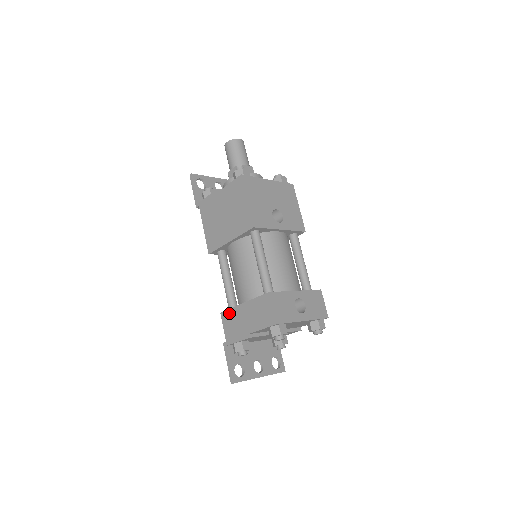
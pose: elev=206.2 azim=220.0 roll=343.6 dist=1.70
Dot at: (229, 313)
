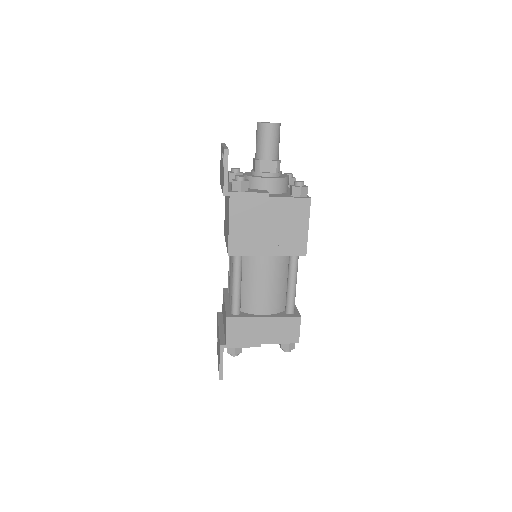
Dot at: (240, 321)
